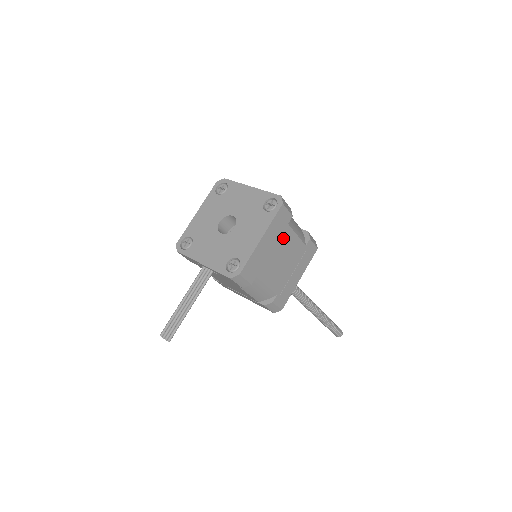
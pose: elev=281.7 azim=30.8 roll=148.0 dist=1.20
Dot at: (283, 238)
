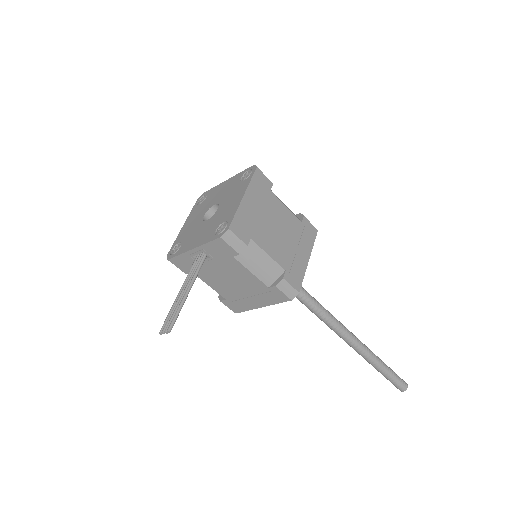
Dot at: (270, 205)
